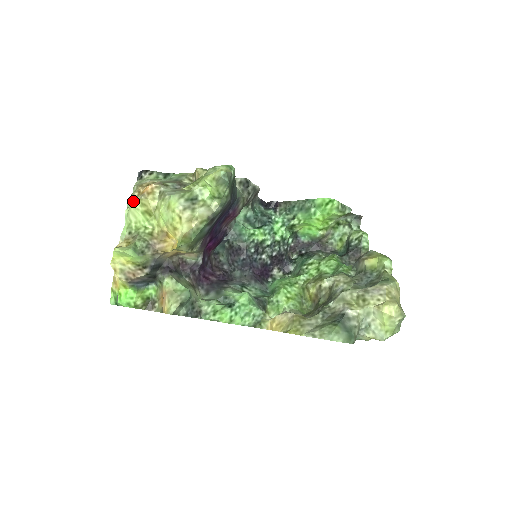
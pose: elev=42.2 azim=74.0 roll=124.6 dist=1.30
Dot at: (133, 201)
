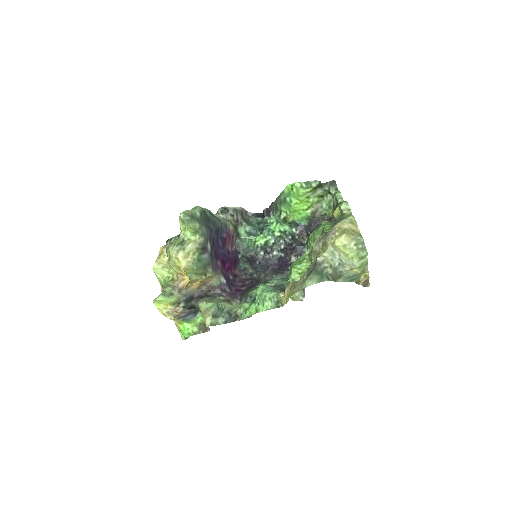
Dot at: occluded
